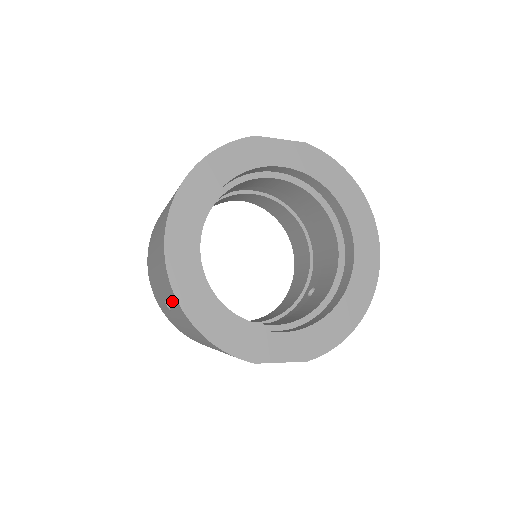
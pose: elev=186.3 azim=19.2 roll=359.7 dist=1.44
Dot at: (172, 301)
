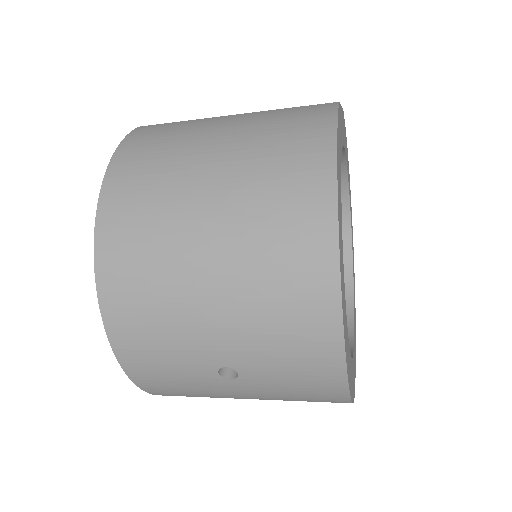
Dot at: (300, 371)
